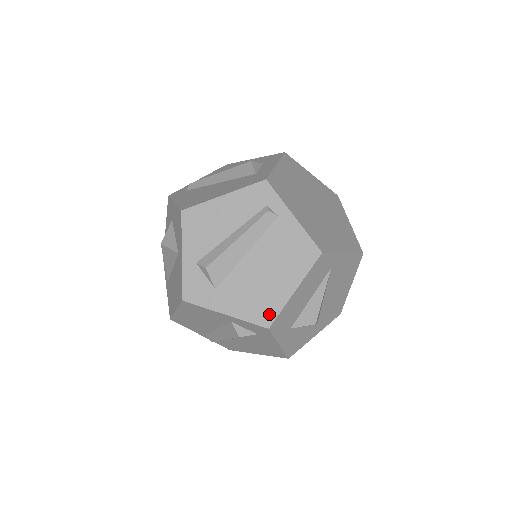
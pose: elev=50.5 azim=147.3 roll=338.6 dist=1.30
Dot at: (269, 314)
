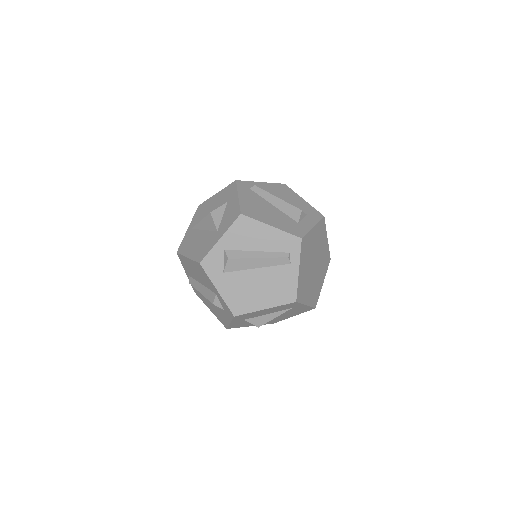
Dot at: (241, 309)
